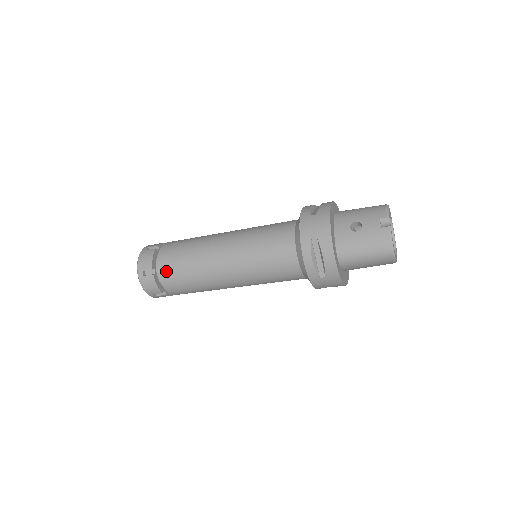
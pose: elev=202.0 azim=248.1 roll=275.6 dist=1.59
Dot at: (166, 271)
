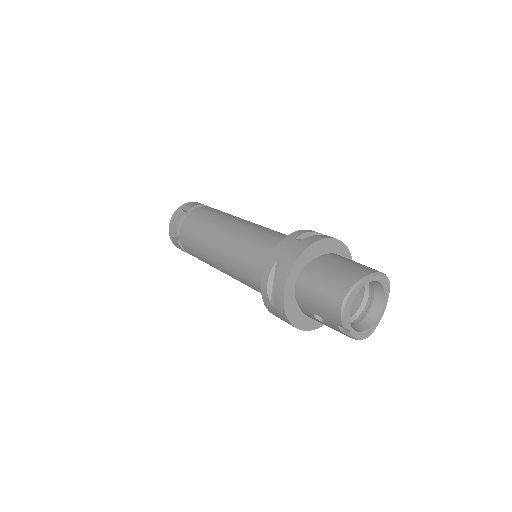
Dot at: occluded
